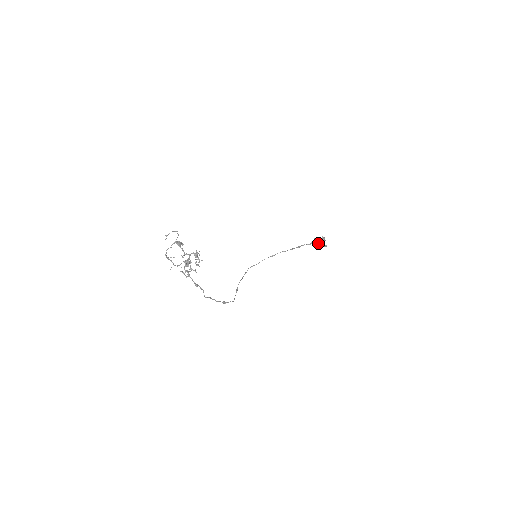
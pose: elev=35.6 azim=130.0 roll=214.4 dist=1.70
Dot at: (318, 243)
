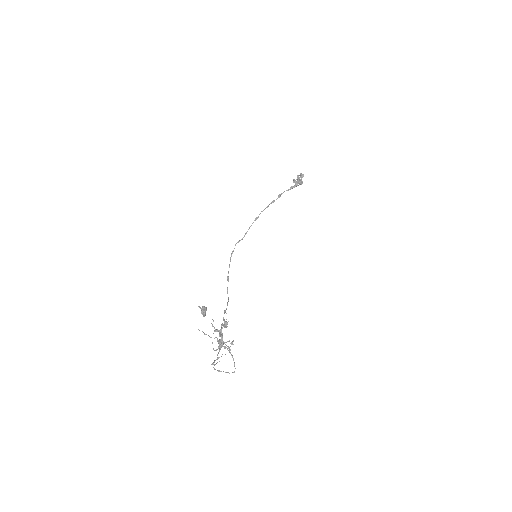
Dot at: (297, 185)
